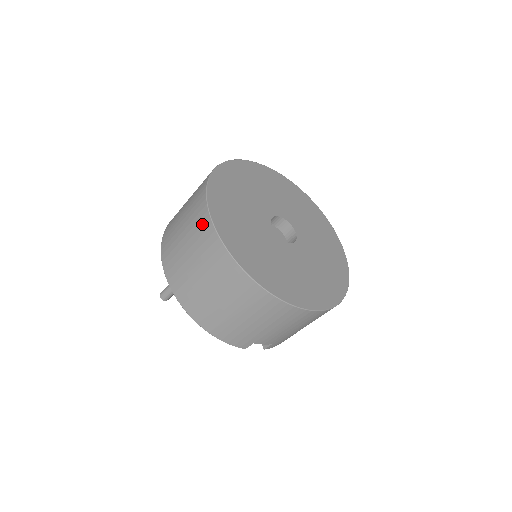
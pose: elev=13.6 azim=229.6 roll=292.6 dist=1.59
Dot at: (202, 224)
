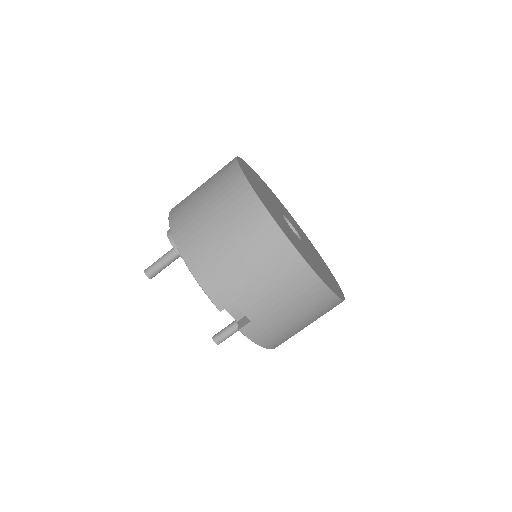
Dot at: (226, 168)
